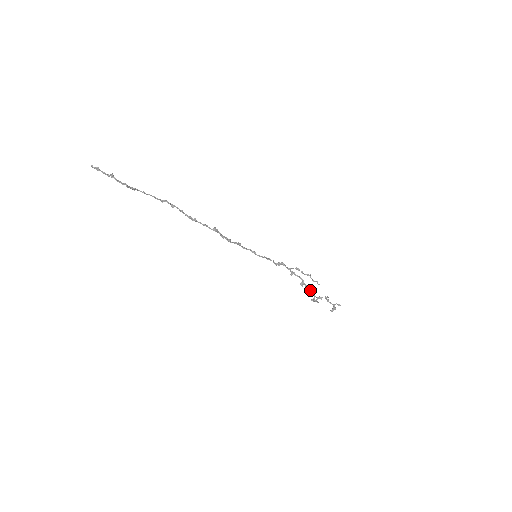
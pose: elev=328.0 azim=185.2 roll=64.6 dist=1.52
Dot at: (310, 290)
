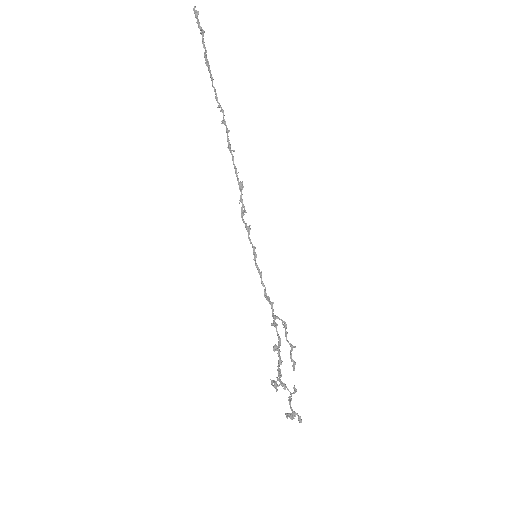
Dot at: (279, 364)
